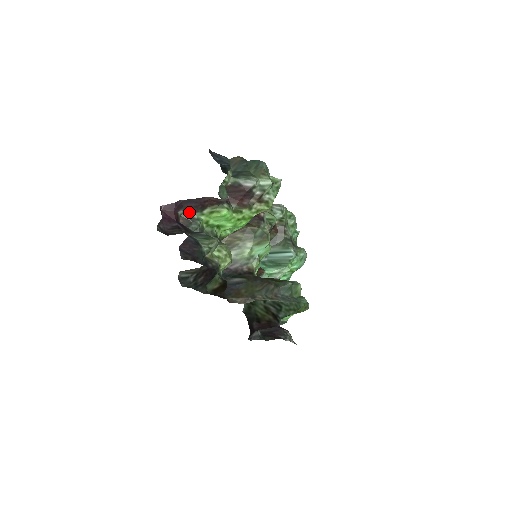
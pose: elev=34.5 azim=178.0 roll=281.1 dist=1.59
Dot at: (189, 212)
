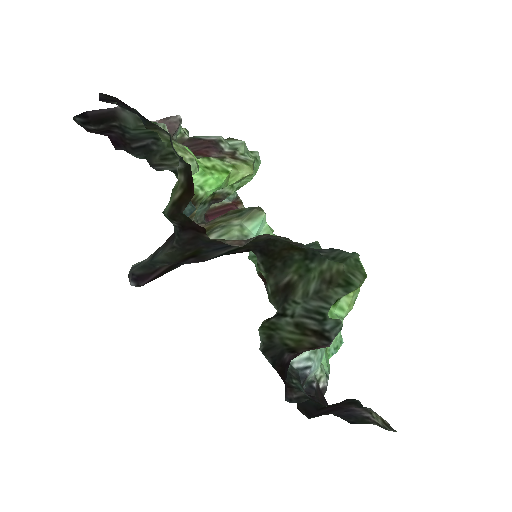
Dot at: occluded
